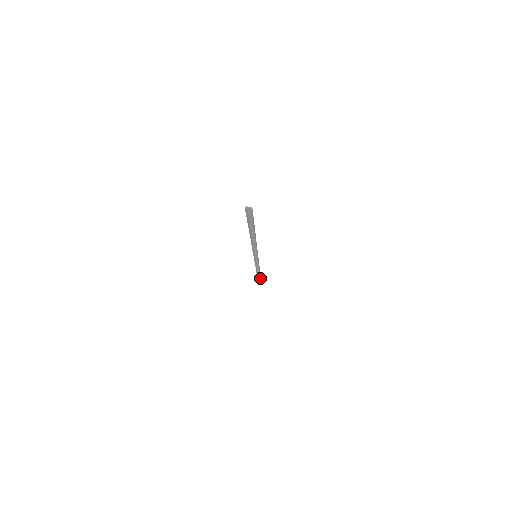
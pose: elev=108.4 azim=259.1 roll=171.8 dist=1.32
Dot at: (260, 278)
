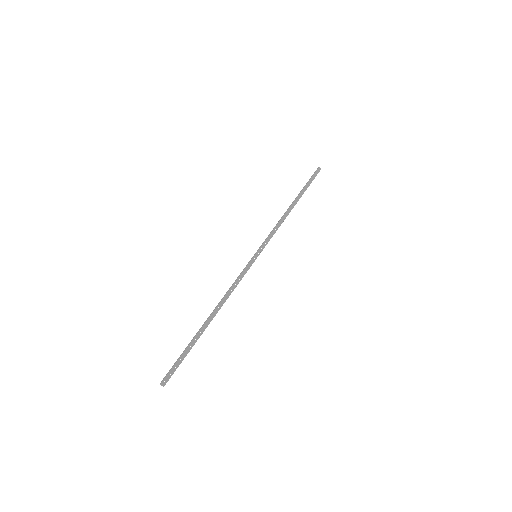
Dot at: (318, 172)
